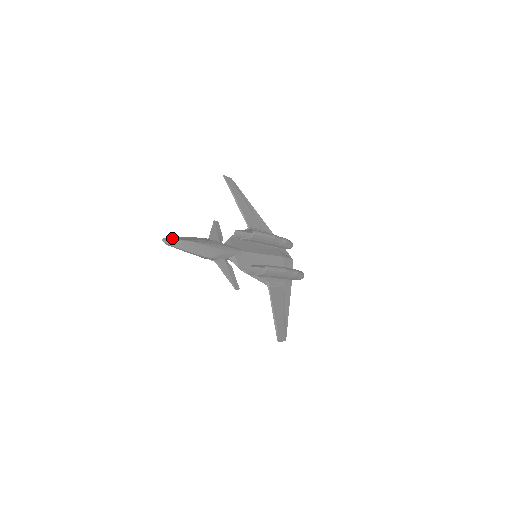
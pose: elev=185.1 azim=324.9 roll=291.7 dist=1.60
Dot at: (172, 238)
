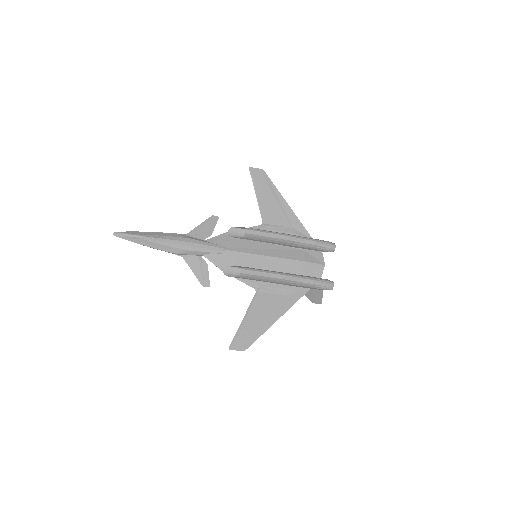
Dot at: (126, 232)
